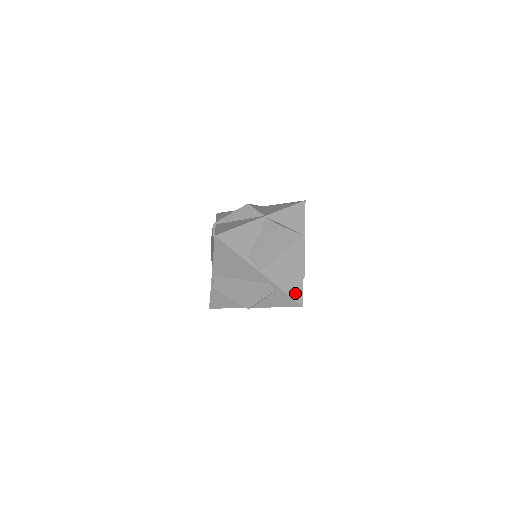
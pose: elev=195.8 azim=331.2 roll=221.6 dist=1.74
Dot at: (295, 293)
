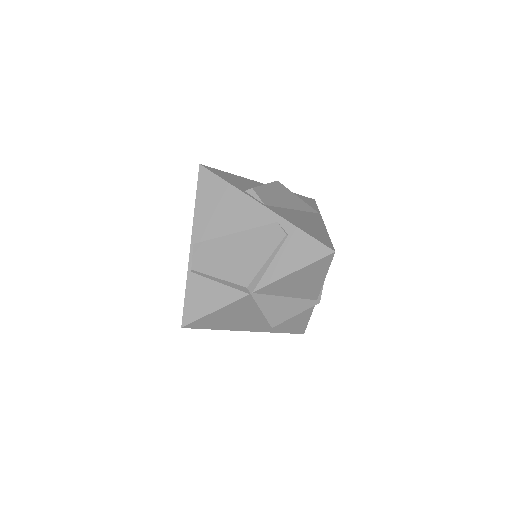
Dot at: (319, 238)
